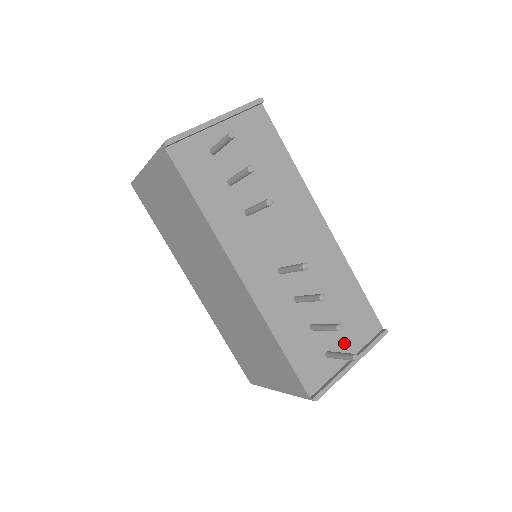
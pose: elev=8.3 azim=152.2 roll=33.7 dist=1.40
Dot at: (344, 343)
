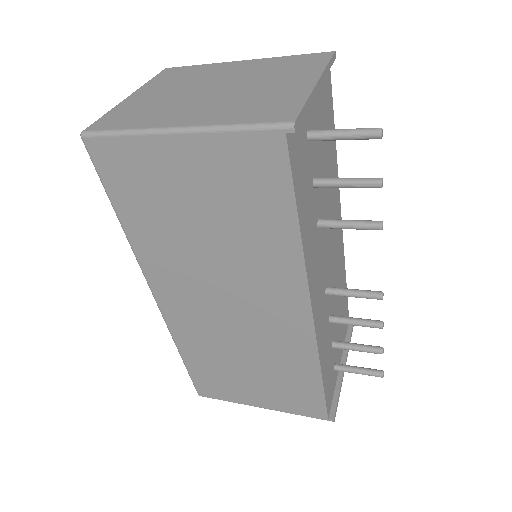
Dot at: (339, 349)
